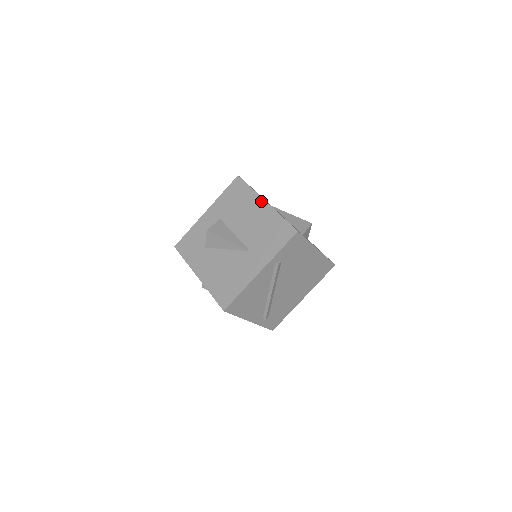
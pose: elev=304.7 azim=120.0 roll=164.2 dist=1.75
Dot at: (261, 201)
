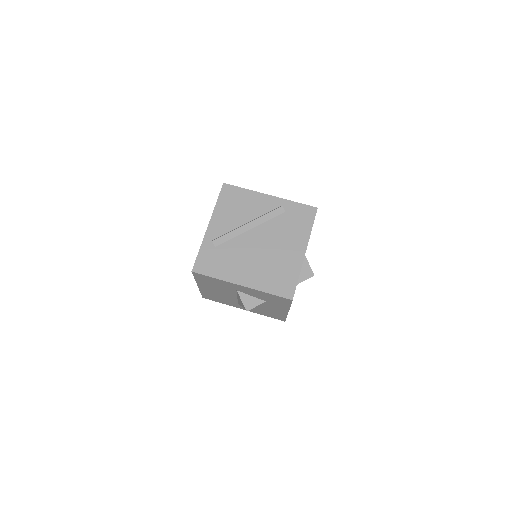
Dot at: occluded
